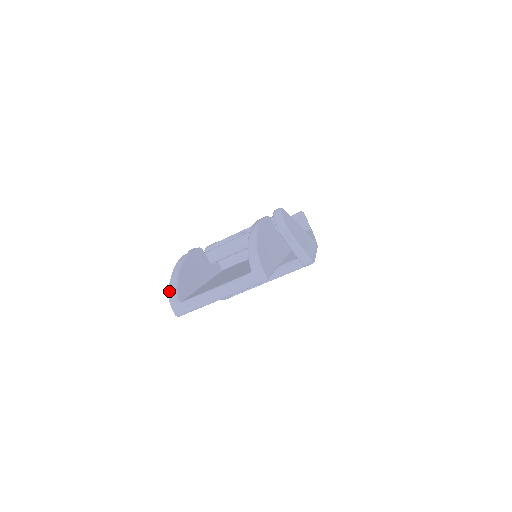
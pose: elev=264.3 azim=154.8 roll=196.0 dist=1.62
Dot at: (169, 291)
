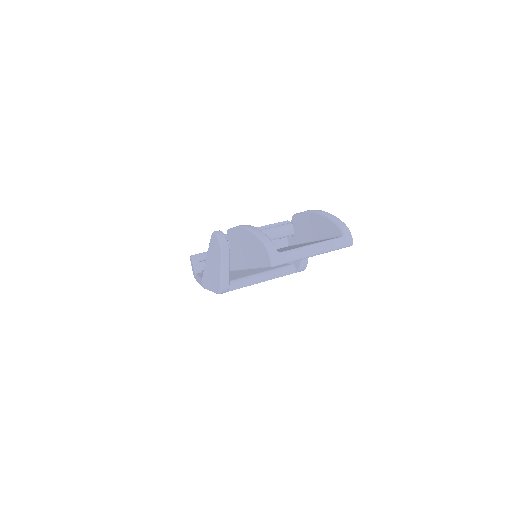
Dot at: (266, 241)
